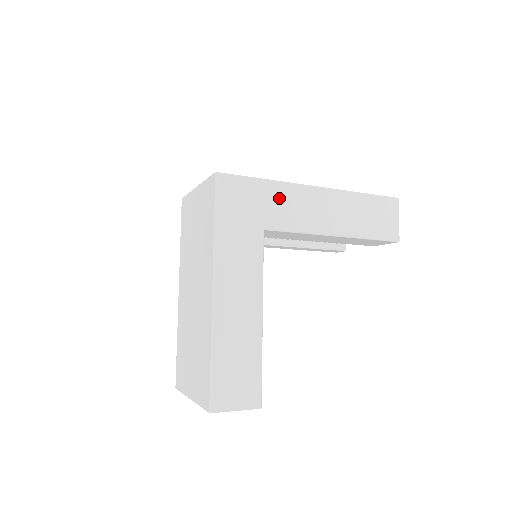
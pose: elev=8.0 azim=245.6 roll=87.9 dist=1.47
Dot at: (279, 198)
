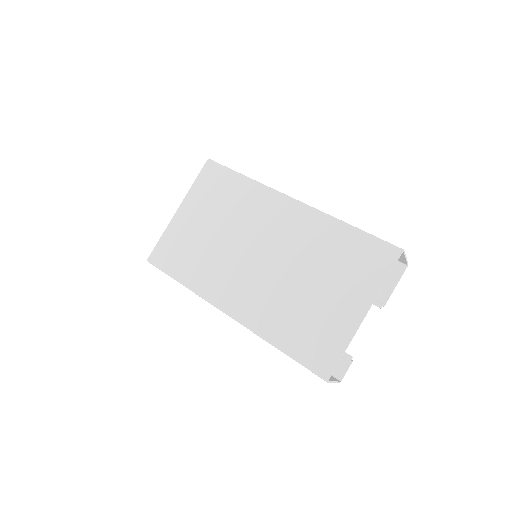
Dot at: occluded
